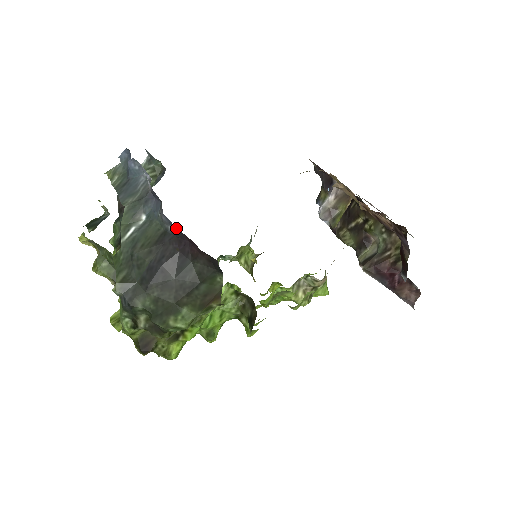
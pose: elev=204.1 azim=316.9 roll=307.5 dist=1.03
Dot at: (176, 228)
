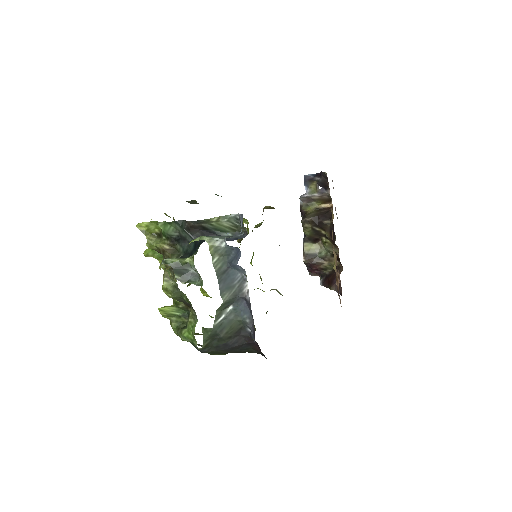
Dot at: occluded
